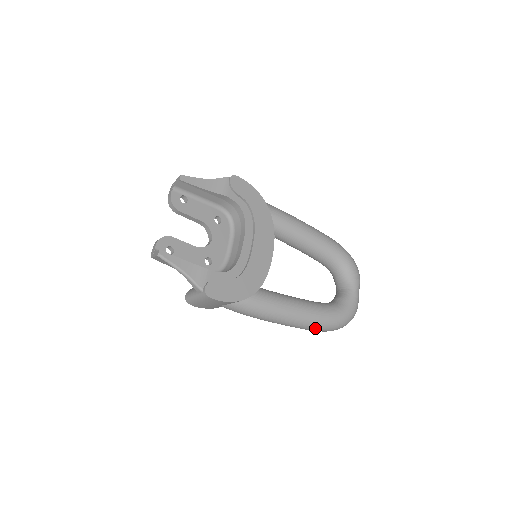
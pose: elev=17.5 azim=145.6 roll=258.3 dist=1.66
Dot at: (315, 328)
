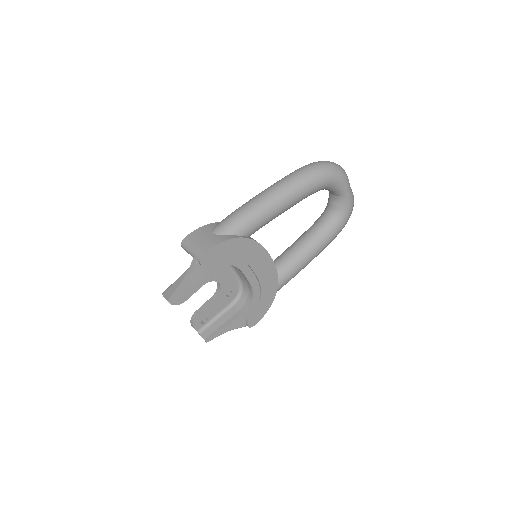
Dot at: occluded
